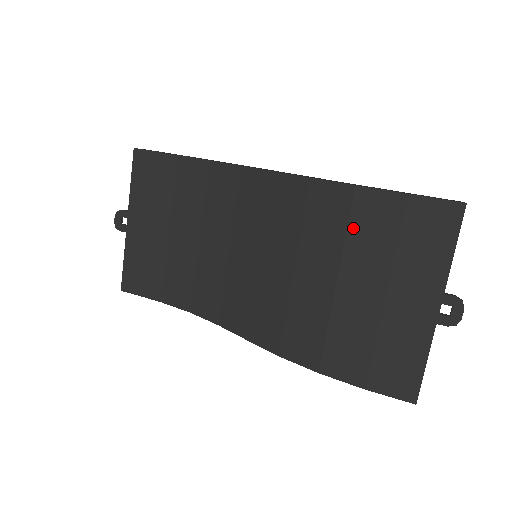
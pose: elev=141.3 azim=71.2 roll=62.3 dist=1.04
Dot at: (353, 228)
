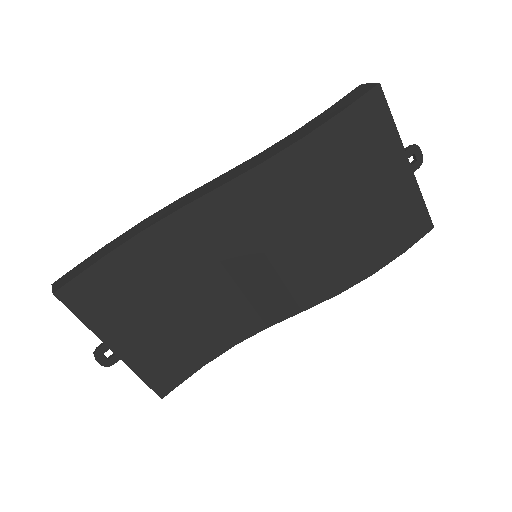
Dot at: (325, 167)
